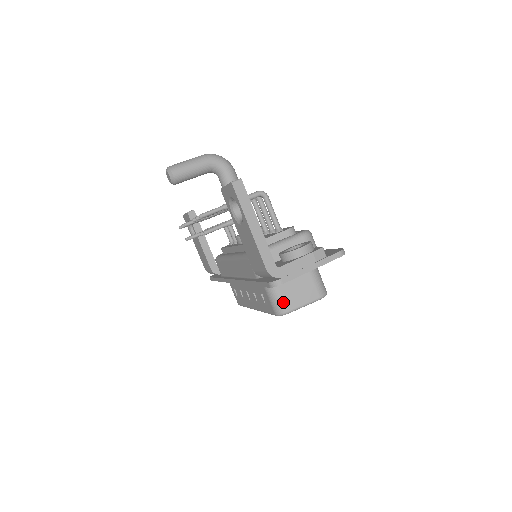
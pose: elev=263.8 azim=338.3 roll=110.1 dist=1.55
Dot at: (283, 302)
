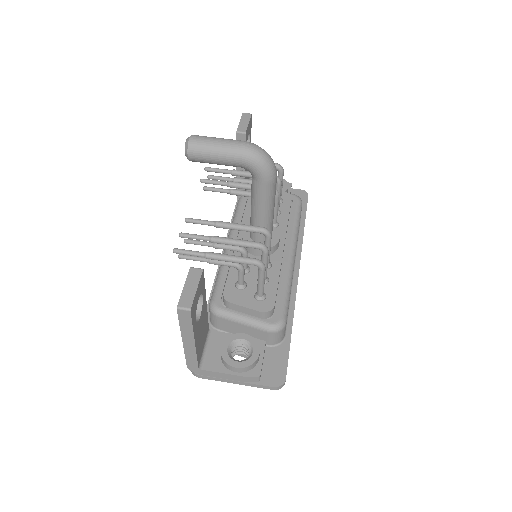
Dot at: occluded
